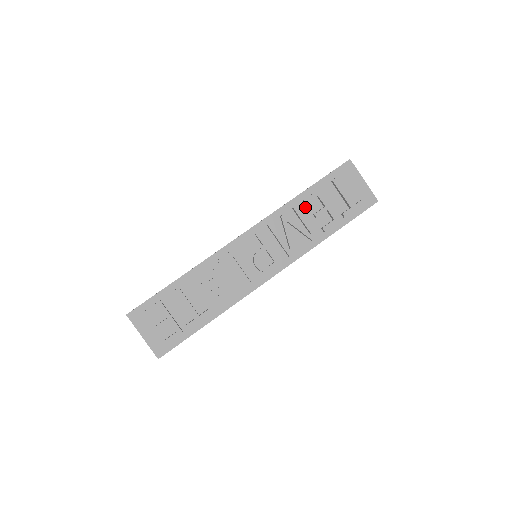
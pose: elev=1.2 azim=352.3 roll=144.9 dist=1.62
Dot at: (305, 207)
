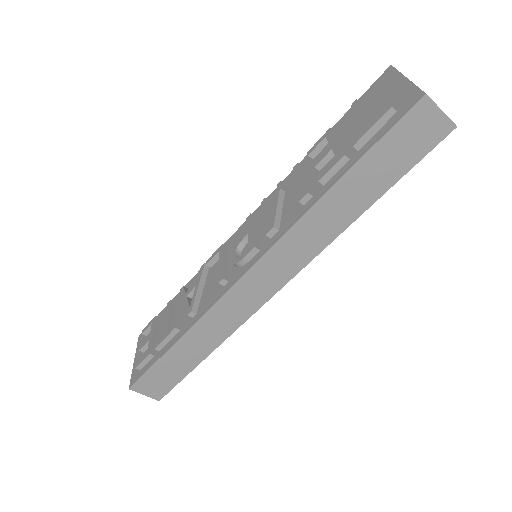
Dot at: (312, 163)
